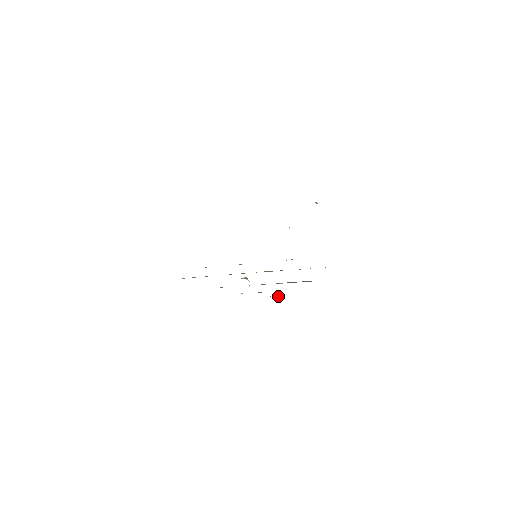
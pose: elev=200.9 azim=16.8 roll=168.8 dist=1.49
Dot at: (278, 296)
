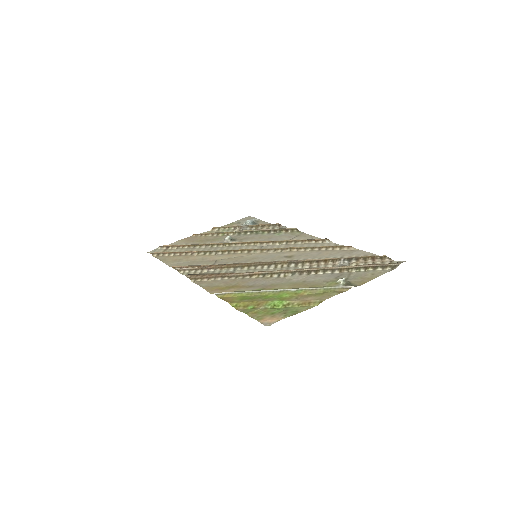
Dot at: (252, 221)
